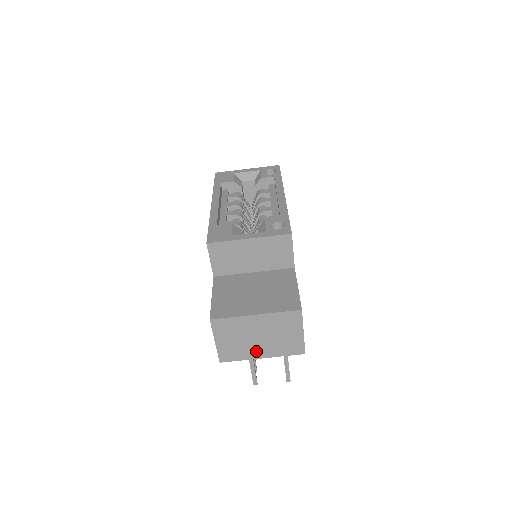
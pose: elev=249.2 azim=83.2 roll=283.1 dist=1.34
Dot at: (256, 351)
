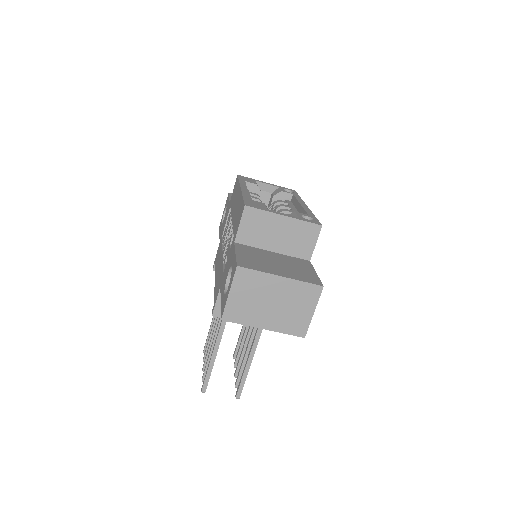
Dot at: (262, 318)
